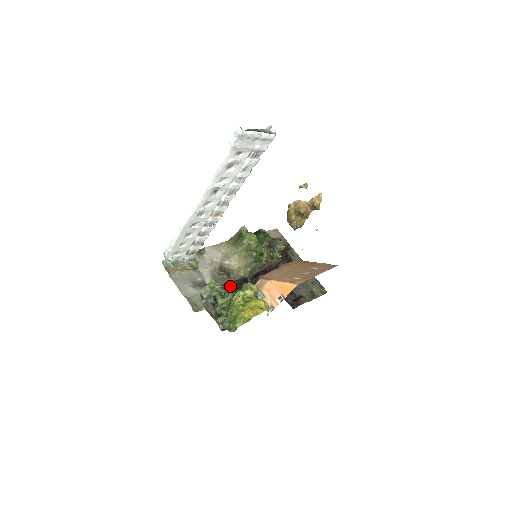
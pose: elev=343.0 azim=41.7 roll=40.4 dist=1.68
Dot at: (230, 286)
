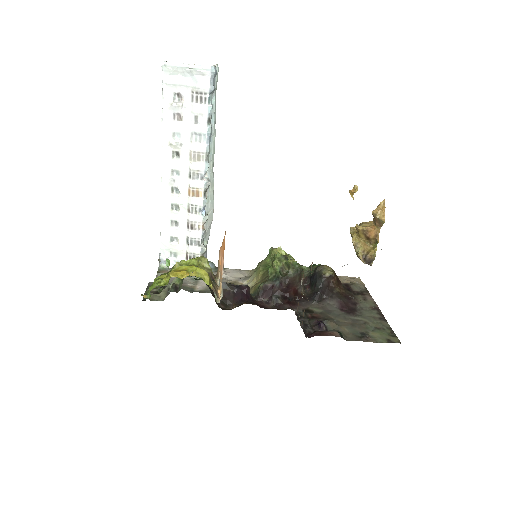
Dot at: occluded
